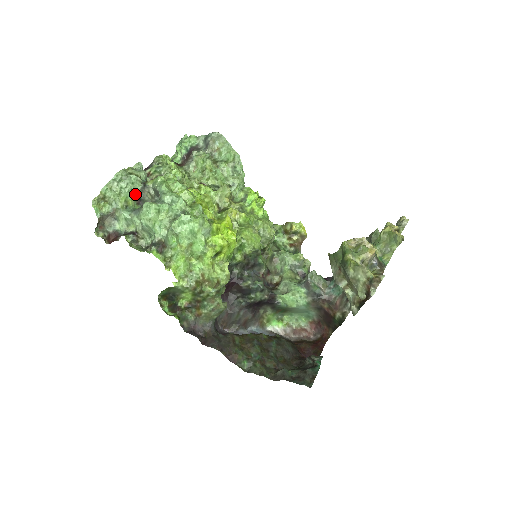
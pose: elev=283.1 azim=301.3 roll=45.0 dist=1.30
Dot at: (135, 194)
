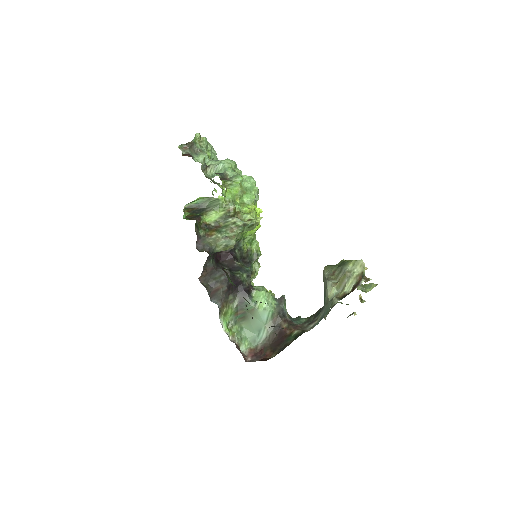
Dot at: occluded
